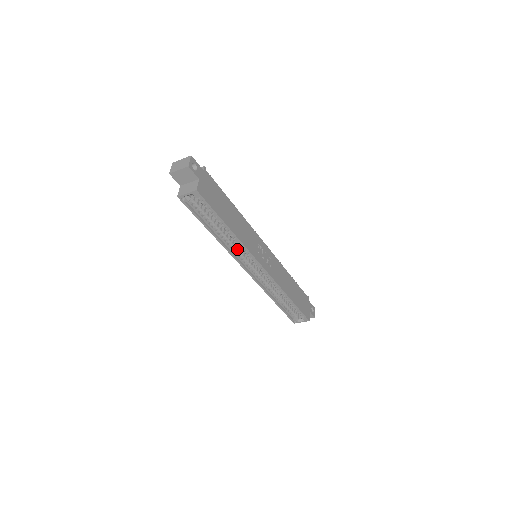
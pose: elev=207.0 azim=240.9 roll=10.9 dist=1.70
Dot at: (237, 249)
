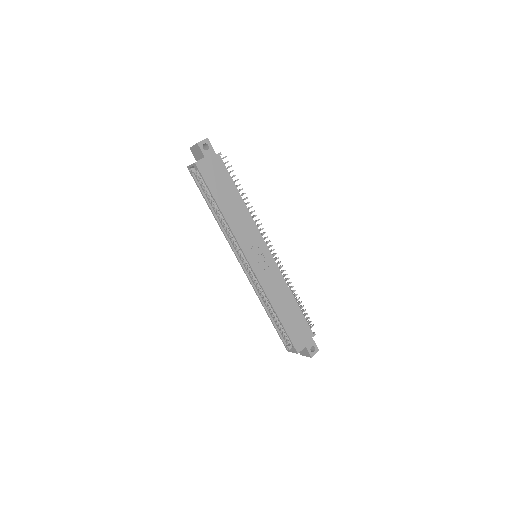
Dot at: (233, 237)
